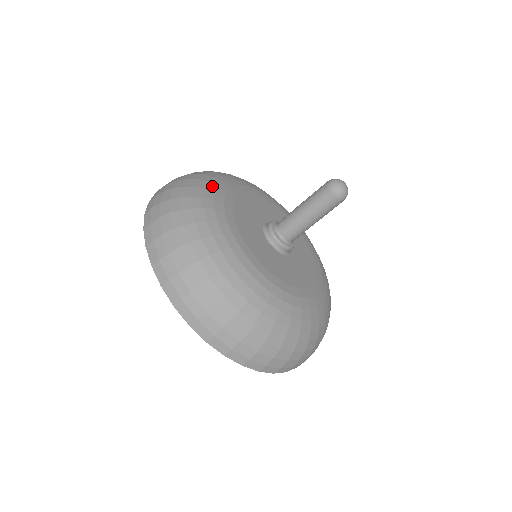
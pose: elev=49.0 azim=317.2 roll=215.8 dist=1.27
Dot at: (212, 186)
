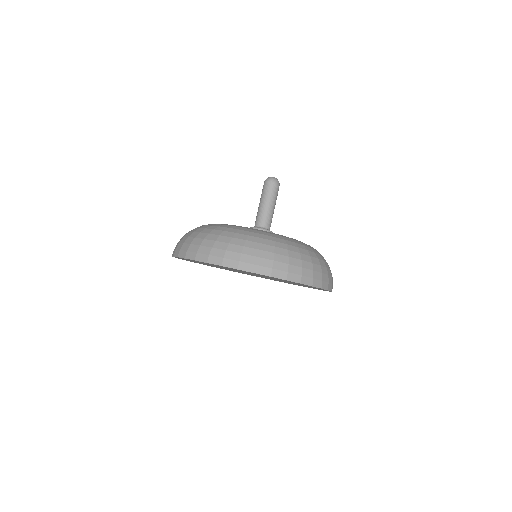
Dot at: occluded
